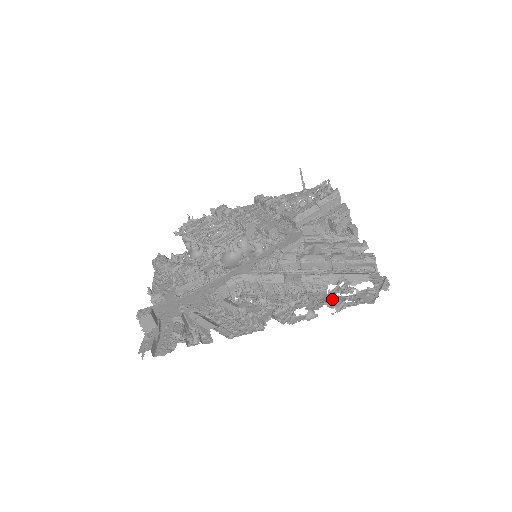
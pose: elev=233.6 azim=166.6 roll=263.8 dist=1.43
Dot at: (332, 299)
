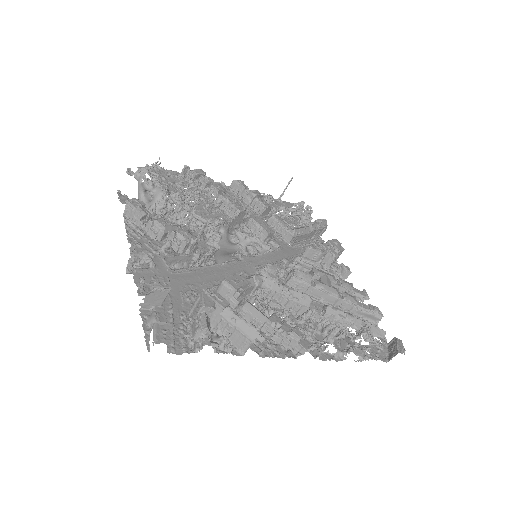
Dot at: (367, 348)
